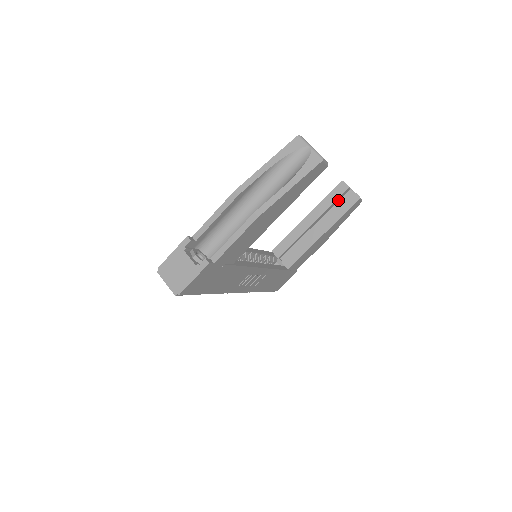
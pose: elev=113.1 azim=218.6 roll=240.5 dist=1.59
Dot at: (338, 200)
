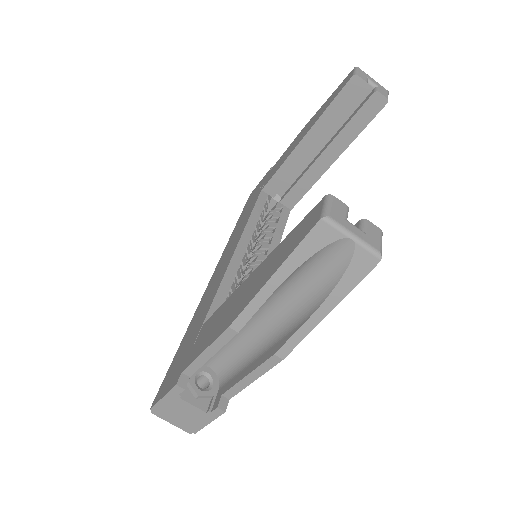
Dot at: occluded
